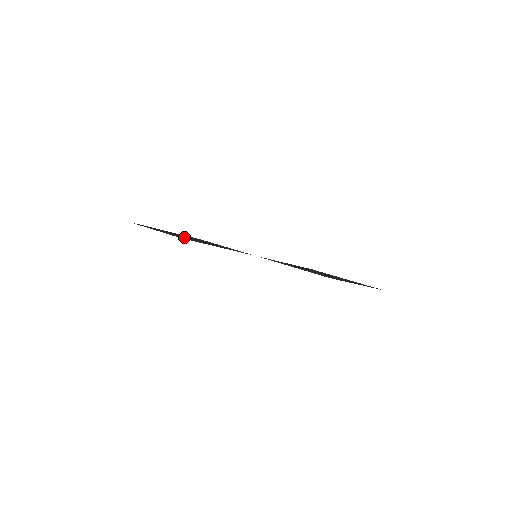
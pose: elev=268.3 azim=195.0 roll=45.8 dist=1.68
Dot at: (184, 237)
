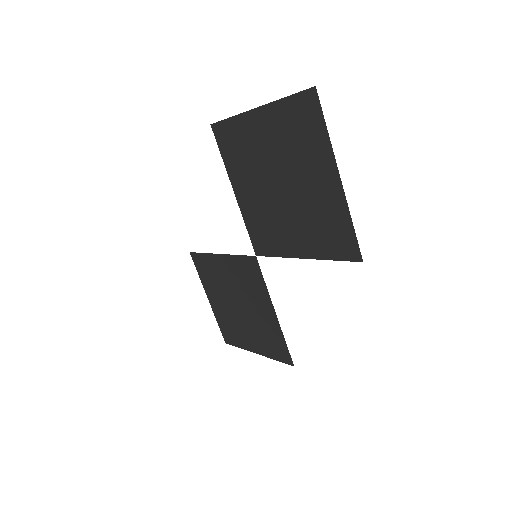
Dot at: occluded
